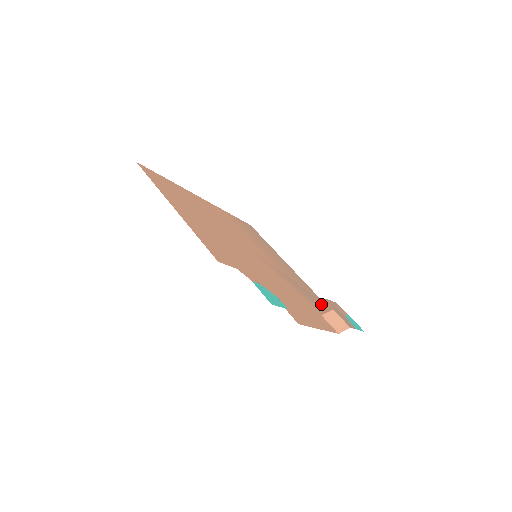
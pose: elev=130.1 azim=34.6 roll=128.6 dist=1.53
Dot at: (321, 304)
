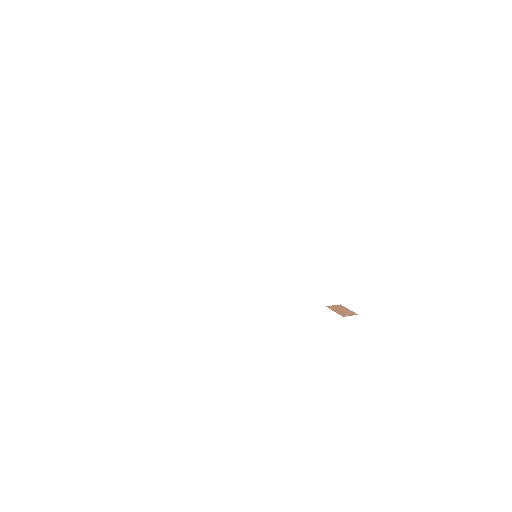
Dot at: occluded
